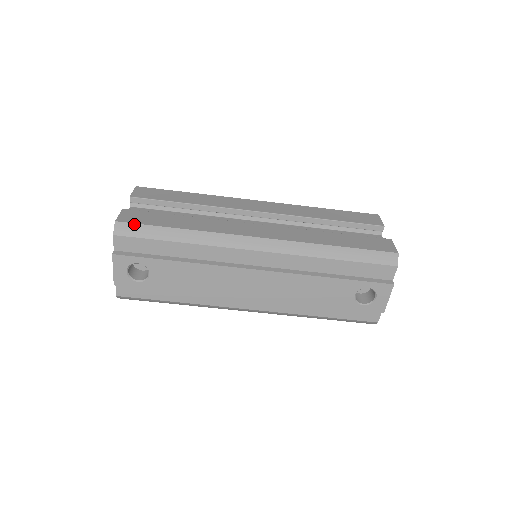
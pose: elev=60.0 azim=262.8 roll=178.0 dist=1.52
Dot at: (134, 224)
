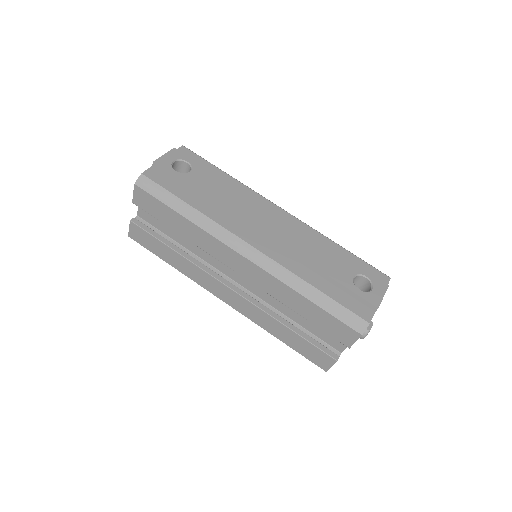
Dot at: occluded
